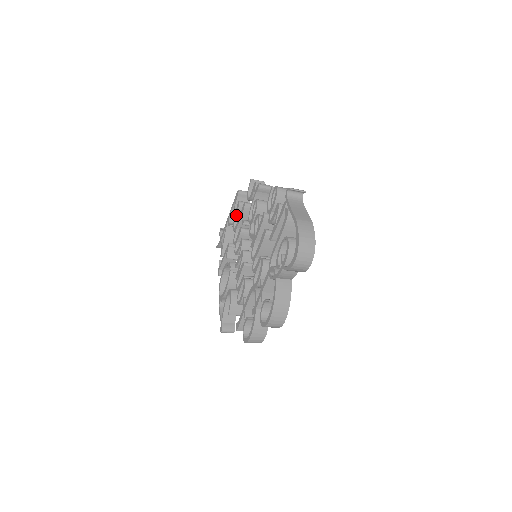
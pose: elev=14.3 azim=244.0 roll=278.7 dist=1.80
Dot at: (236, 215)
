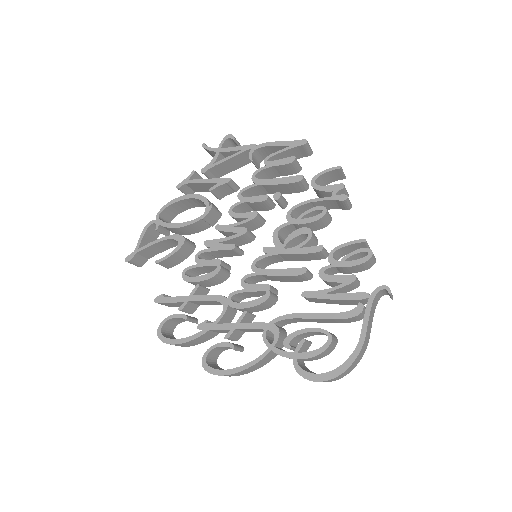
Dot at: (274, 166)
